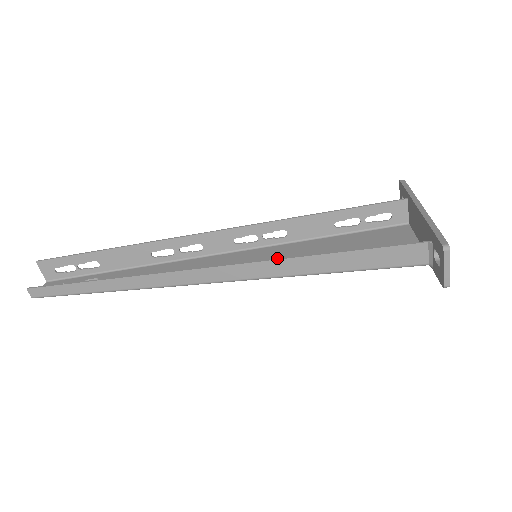
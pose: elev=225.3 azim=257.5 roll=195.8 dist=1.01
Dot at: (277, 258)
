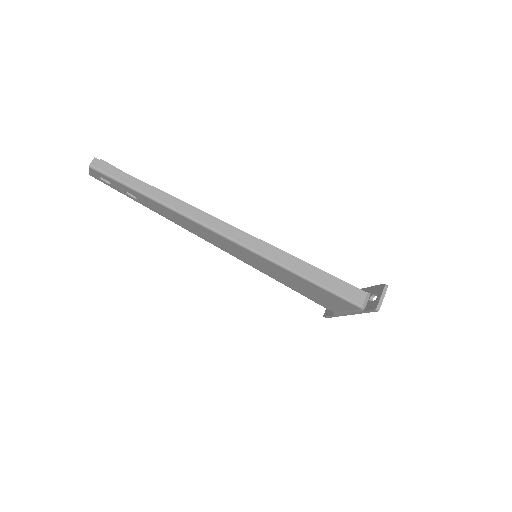
Dot at: (284, 251)
